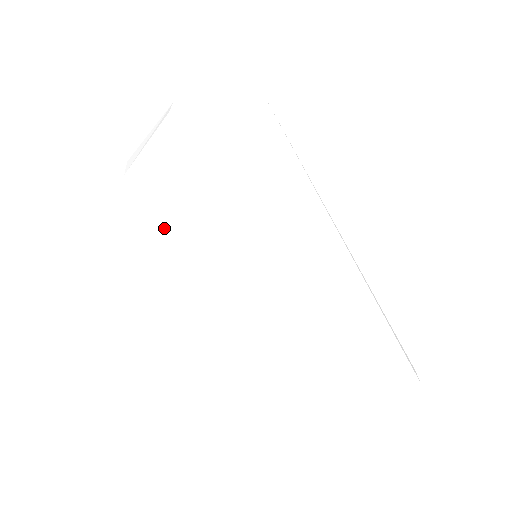
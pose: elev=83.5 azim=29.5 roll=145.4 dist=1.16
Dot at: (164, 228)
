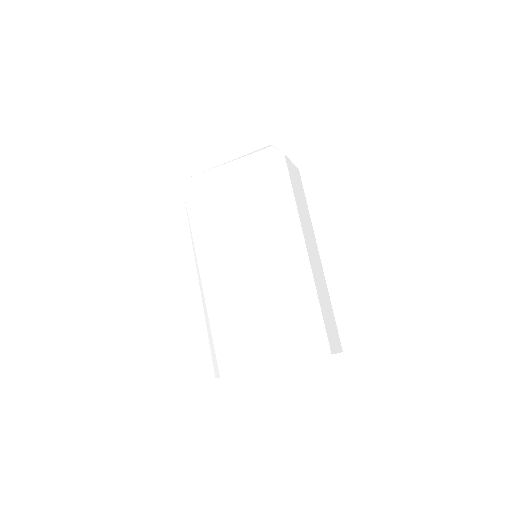
Dot at: (209, 214)
